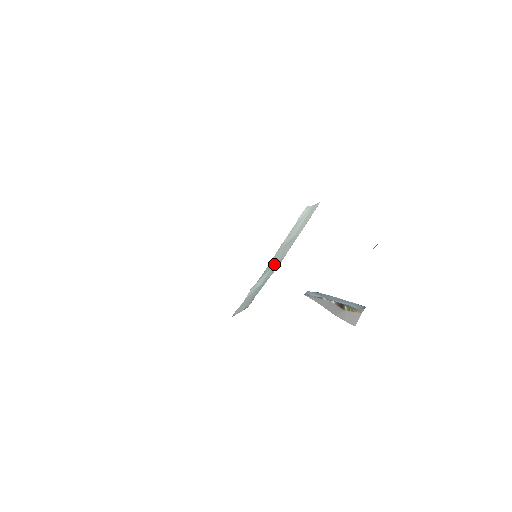
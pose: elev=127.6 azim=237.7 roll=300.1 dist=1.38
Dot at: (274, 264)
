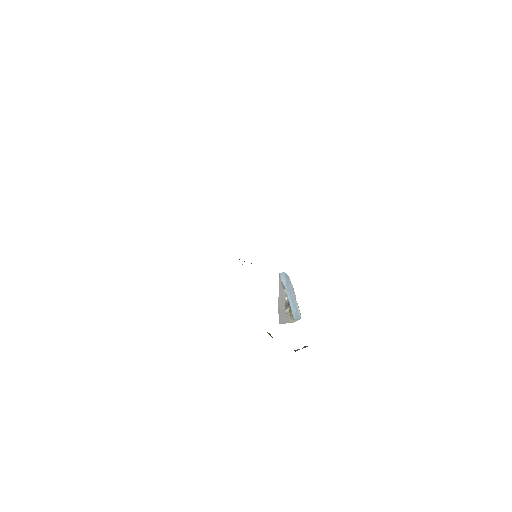
Dot at: occluded
